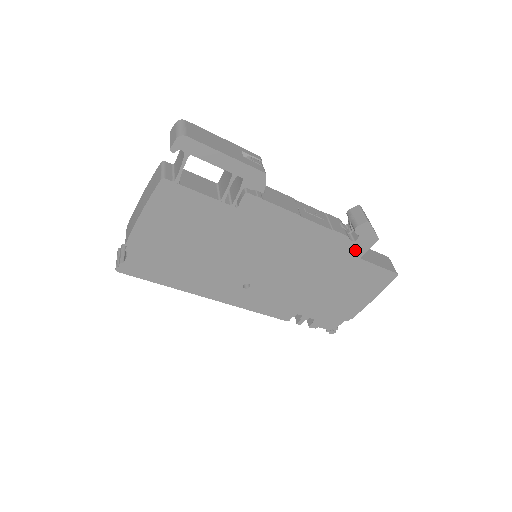
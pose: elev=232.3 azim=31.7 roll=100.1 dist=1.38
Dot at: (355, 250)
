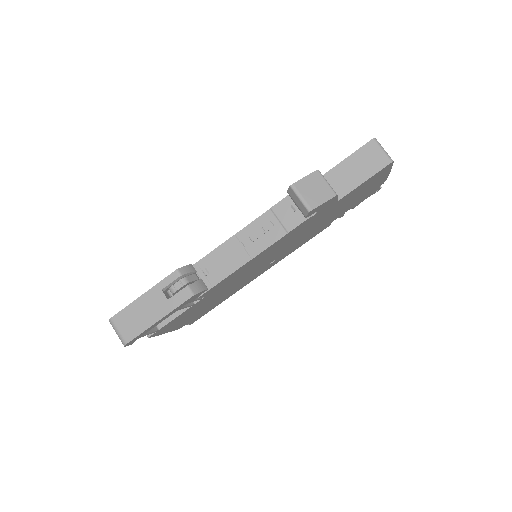
Dot at: (326, 208)
